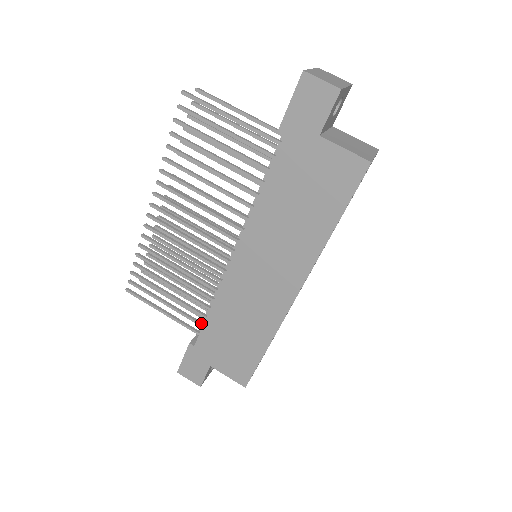
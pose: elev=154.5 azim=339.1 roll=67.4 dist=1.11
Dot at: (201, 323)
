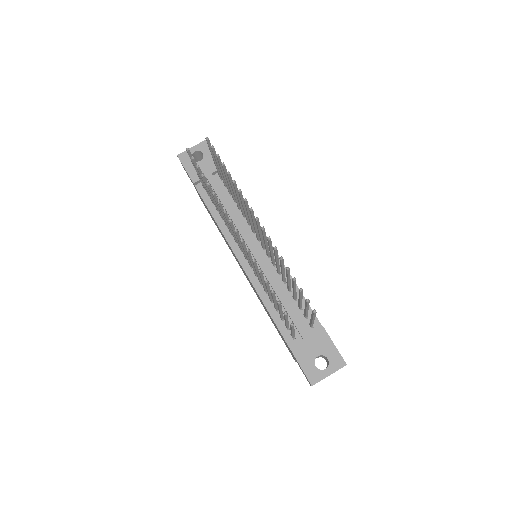
Dot at: occluded
